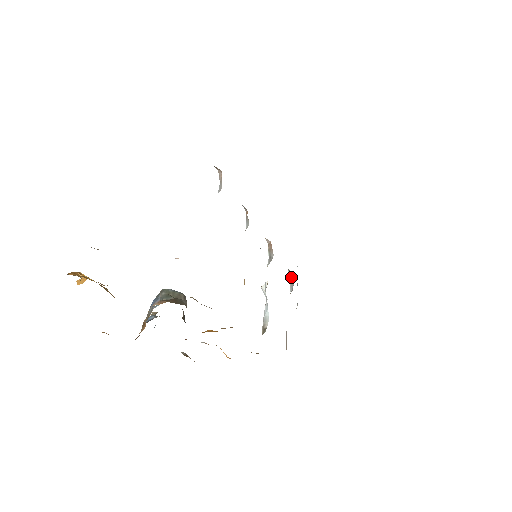
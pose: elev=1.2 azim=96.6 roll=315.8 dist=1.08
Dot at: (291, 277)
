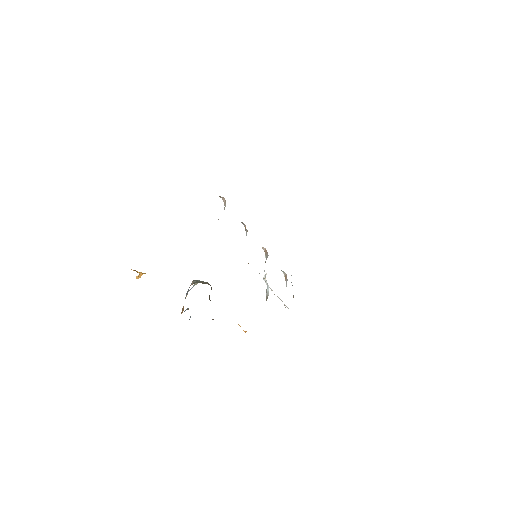
Dot at: (285, 276)
